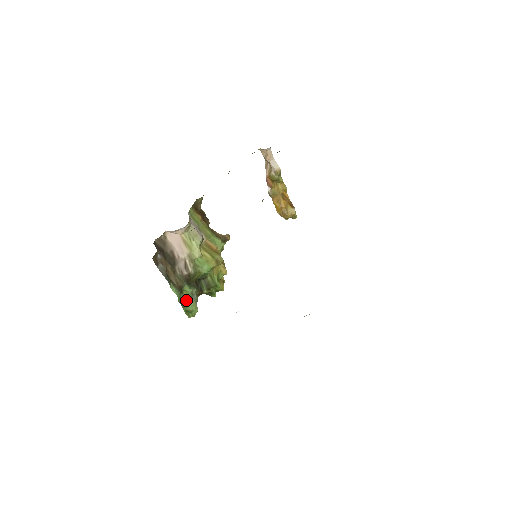
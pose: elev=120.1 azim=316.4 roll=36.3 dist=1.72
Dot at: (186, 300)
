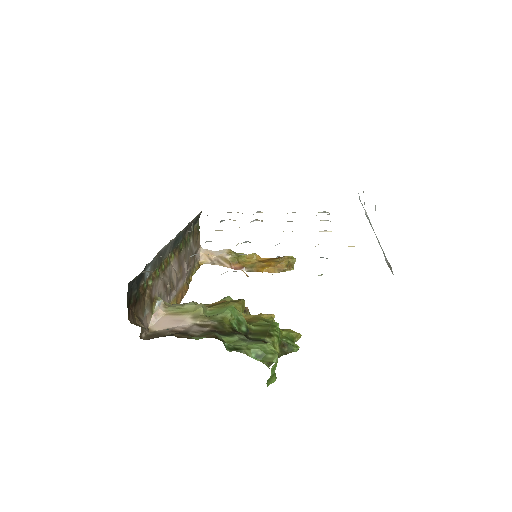
Dot at: (240, 346)
